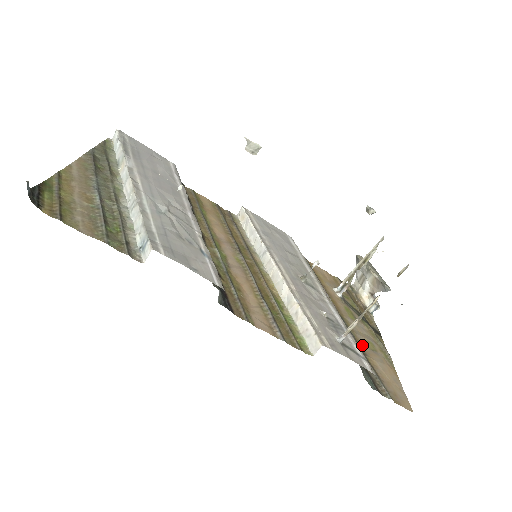
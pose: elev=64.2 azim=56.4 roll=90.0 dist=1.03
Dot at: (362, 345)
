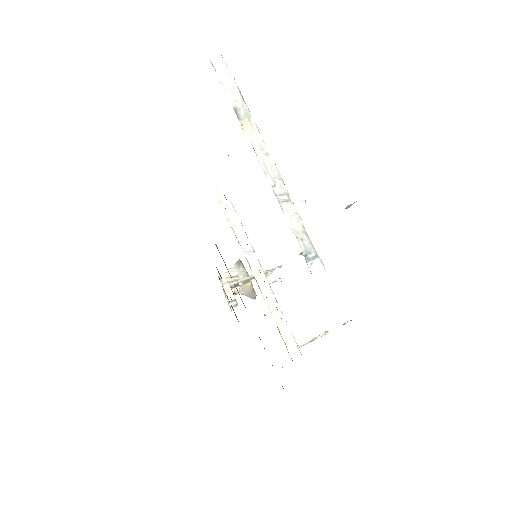
Dot at: occluded
